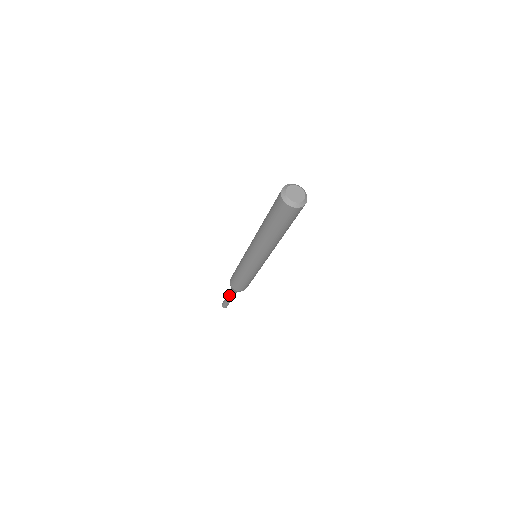
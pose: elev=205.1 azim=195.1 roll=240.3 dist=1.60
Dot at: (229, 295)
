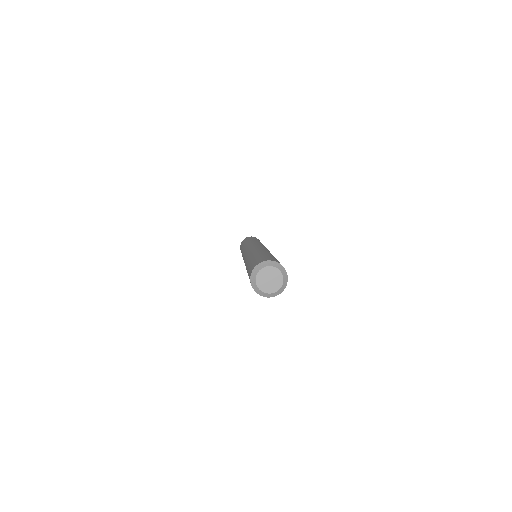
Dot at: occluded
